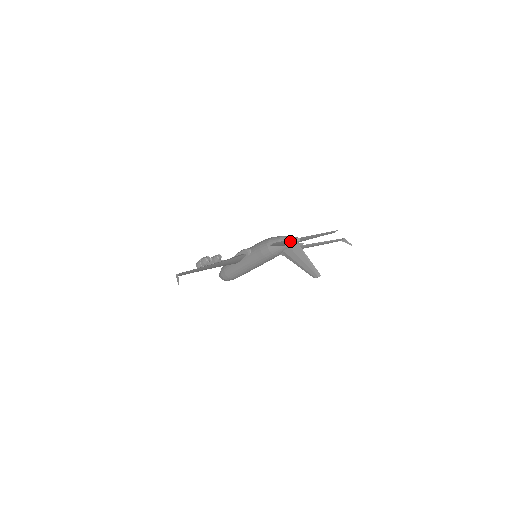
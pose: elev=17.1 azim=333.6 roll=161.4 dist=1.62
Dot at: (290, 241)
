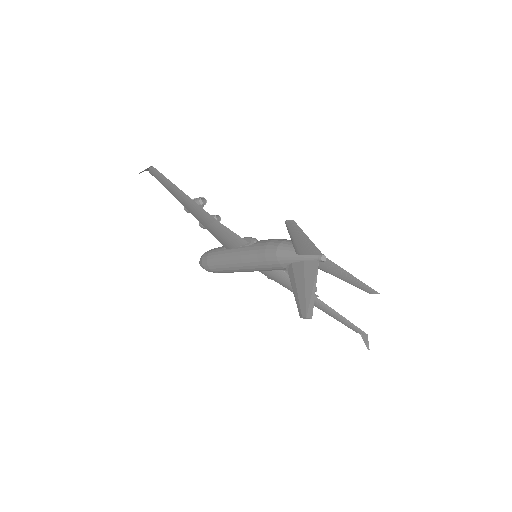
Dot at: (312, 250)
